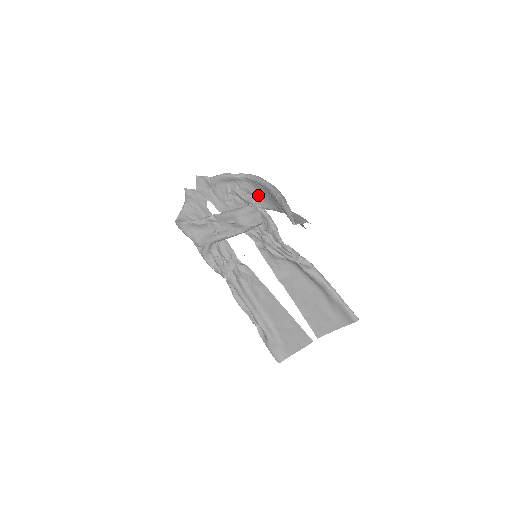
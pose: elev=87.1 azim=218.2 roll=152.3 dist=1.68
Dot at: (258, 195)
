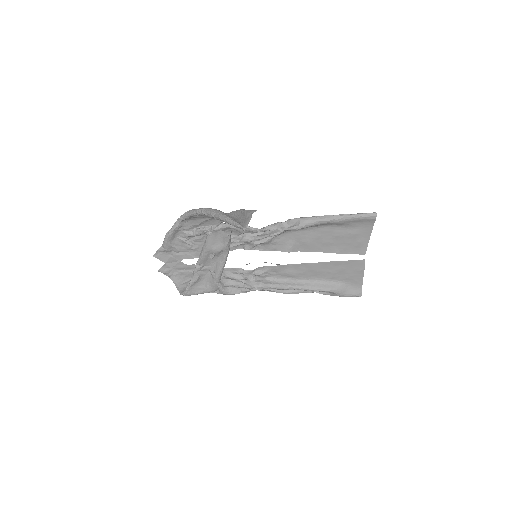
Dot at: (204, 221)
